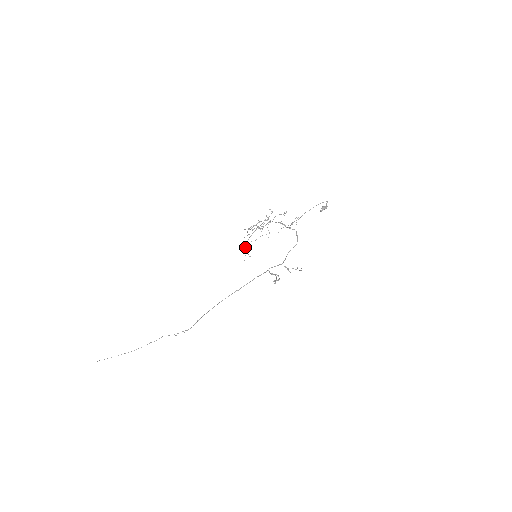
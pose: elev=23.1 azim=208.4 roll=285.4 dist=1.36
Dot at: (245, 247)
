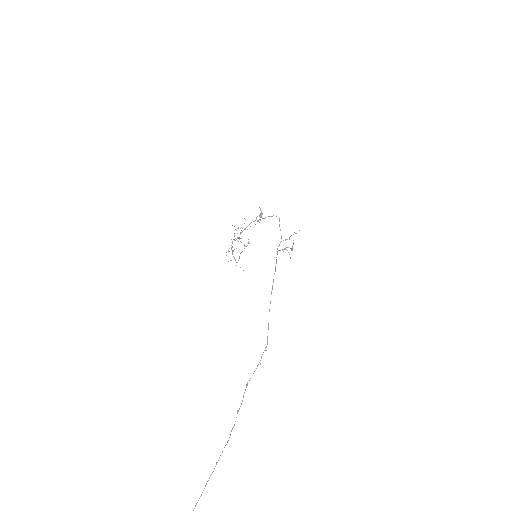
Dot at: occluded
